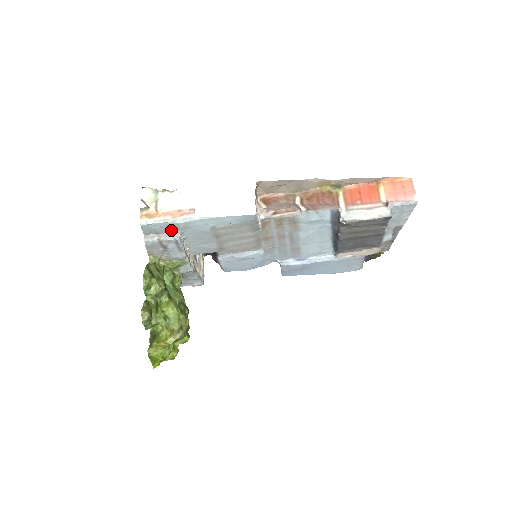
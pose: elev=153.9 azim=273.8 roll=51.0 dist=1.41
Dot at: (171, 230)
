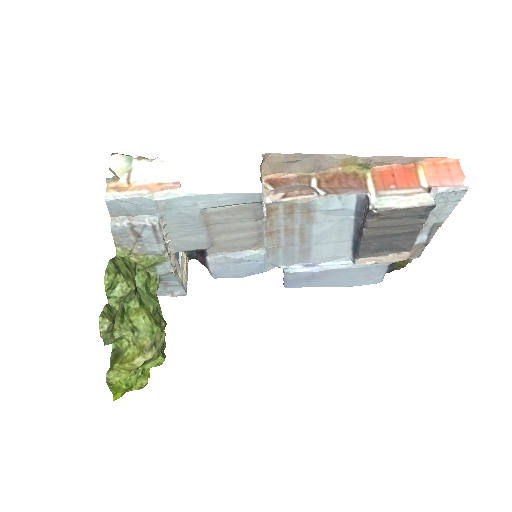
Dot at: (147, 211)
